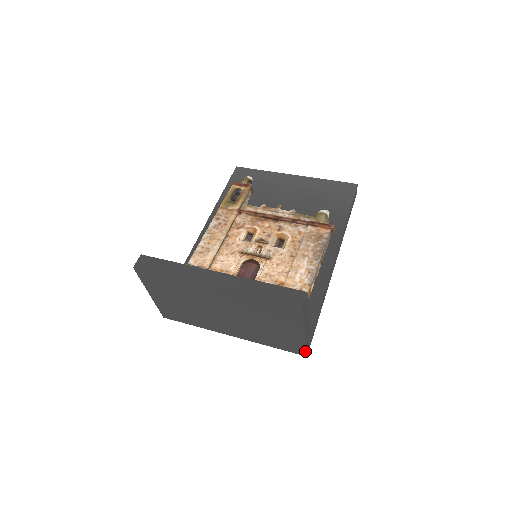
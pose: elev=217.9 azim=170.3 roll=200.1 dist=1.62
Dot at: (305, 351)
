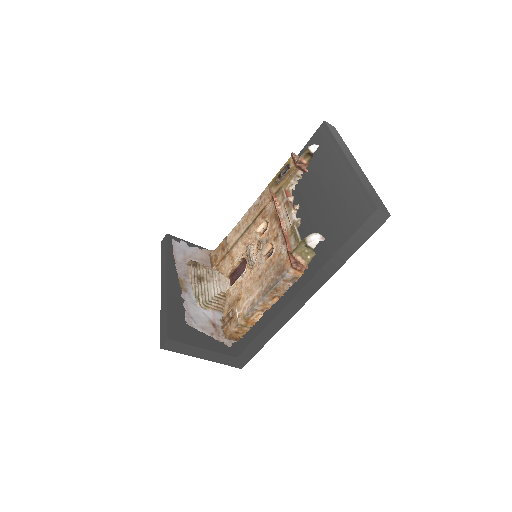
Dot at: (232, 365)
